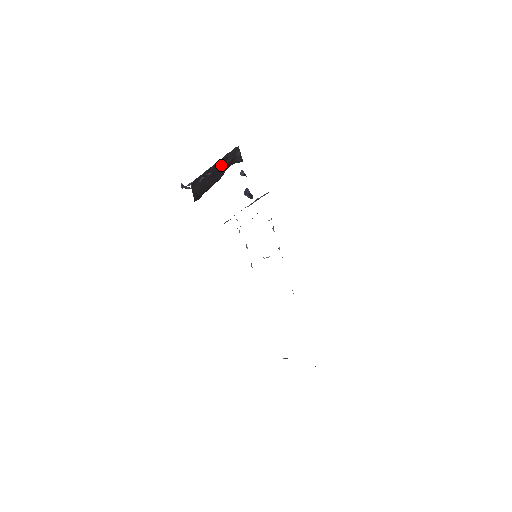
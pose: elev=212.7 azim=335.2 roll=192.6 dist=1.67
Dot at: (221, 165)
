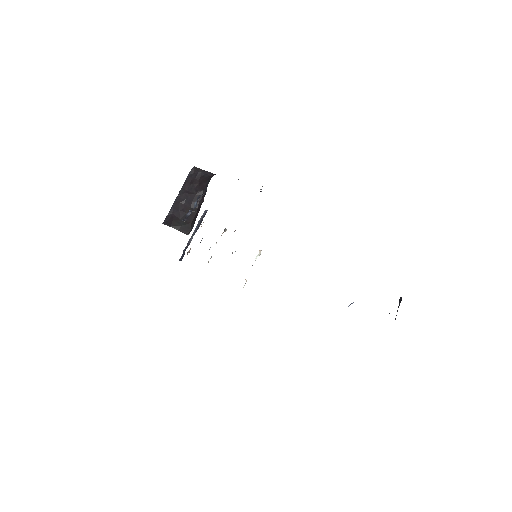
Dot at: (190, 190)
